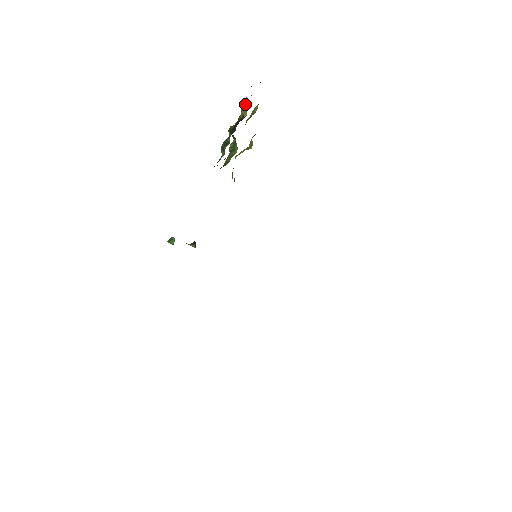
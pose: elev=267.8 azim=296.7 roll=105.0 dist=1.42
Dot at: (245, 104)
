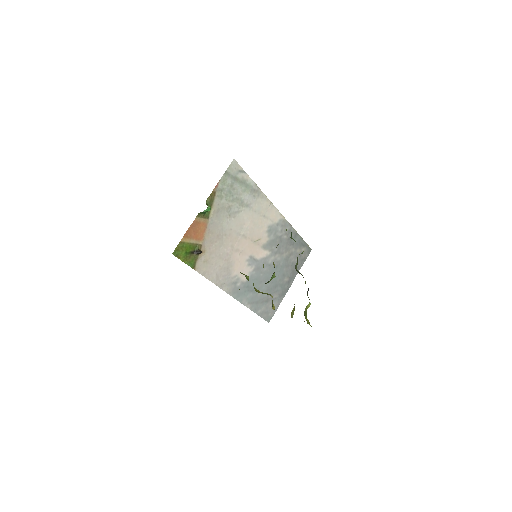
Dot at: occluded
